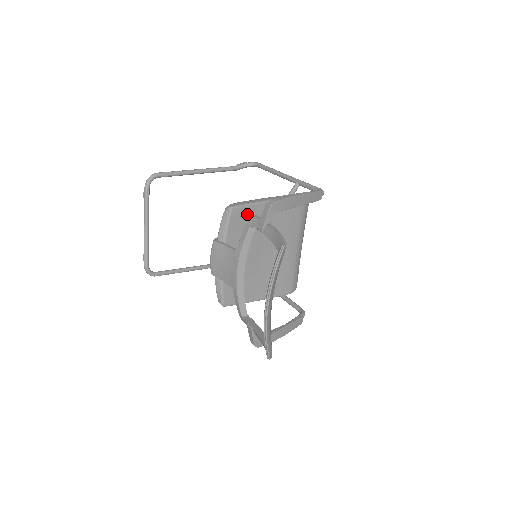
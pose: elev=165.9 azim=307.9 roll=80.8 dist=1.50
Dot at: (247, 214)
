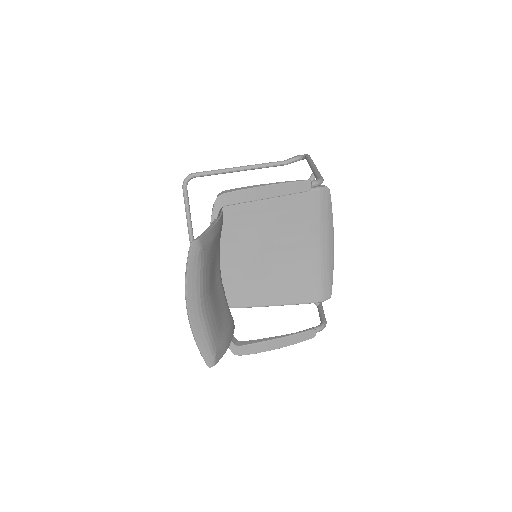
Dot at: (237, 210)
